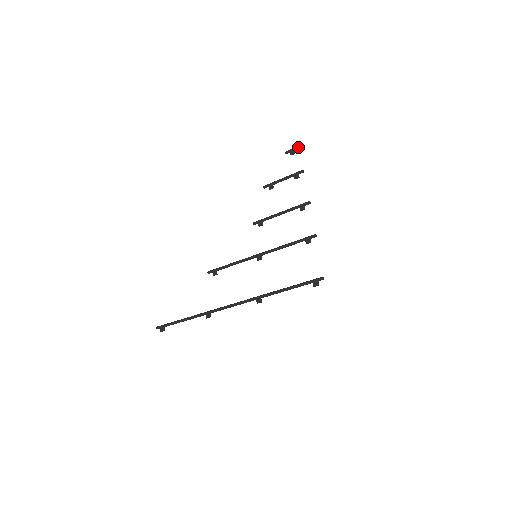
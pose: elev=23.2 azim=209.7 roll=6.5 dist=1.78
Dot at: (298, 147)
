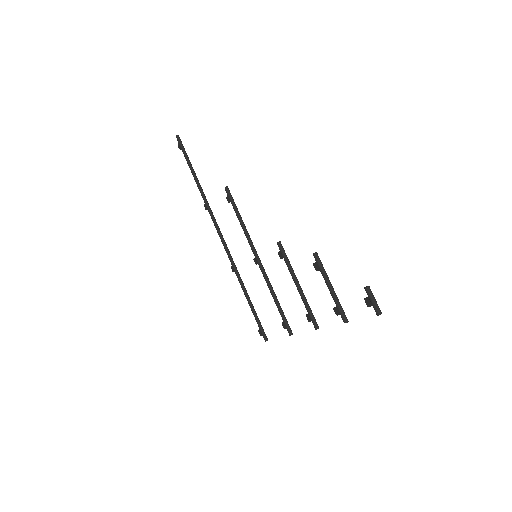
Dot at: (376, 314)
